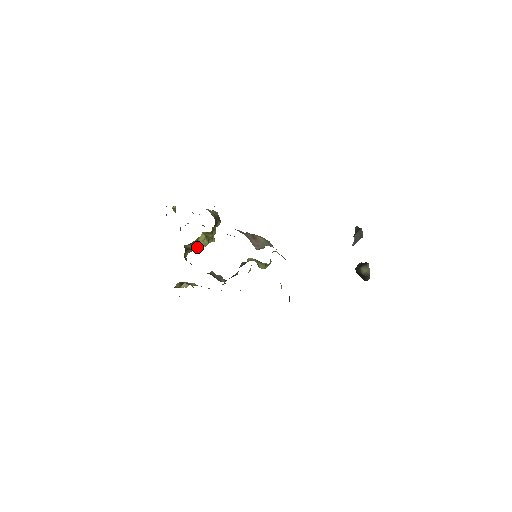
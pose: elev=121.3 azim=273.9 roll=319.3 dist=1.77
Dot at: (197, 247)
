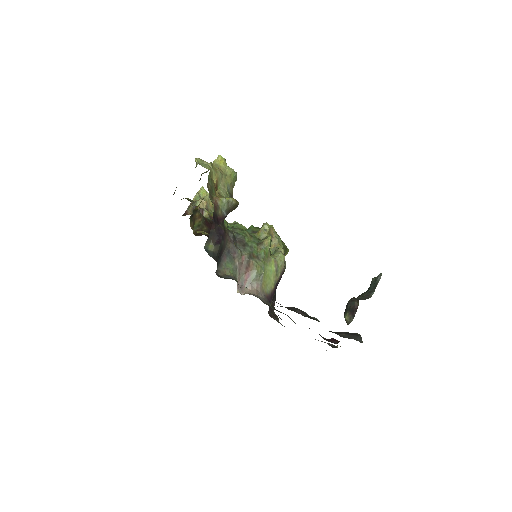
Dot at: occluded
